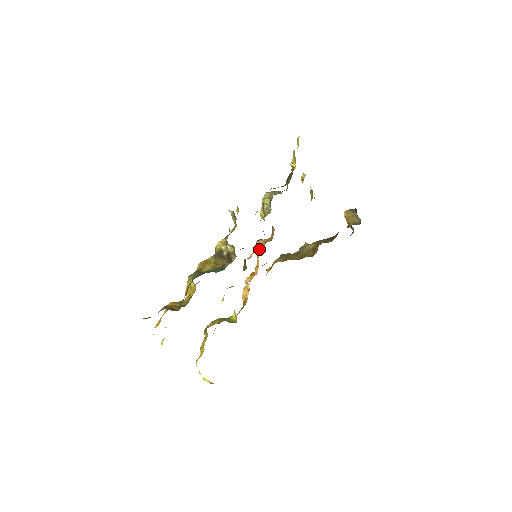
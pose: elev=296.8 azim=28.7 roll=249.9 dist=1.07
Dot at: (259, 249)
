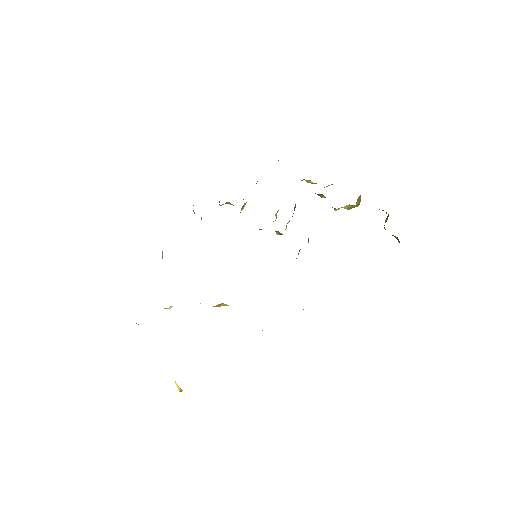
Dot at: occluded
